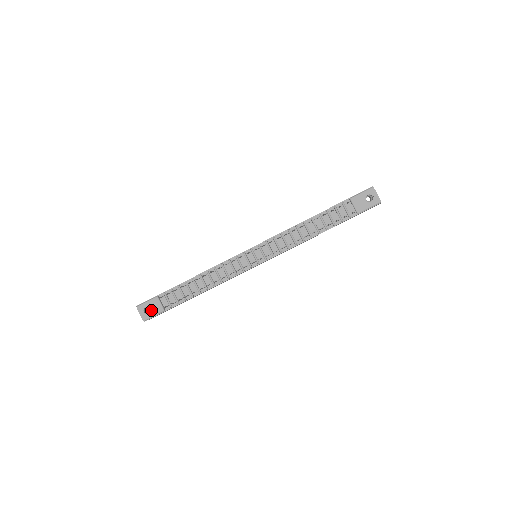
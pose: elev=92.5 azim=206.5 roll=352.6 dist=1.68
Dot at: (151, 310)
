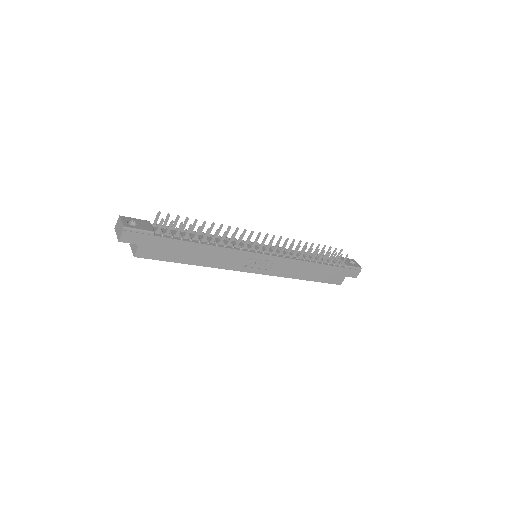
Dot at: (138, 225)
